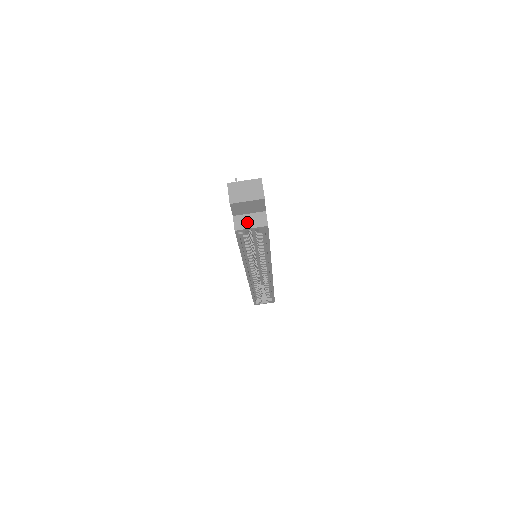
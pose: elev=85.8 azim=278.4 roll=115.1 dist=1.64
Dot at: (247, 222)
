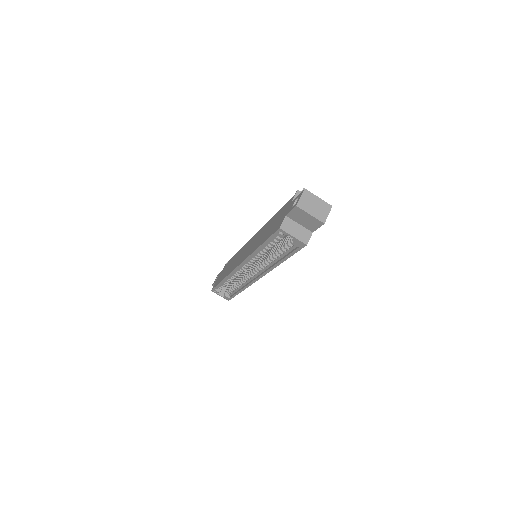
Dot at: (293, 229)
